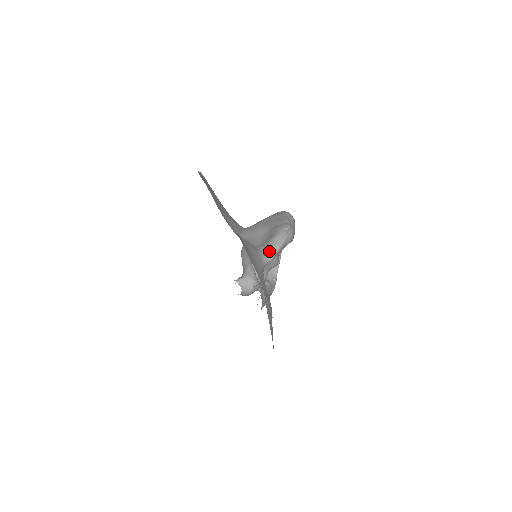
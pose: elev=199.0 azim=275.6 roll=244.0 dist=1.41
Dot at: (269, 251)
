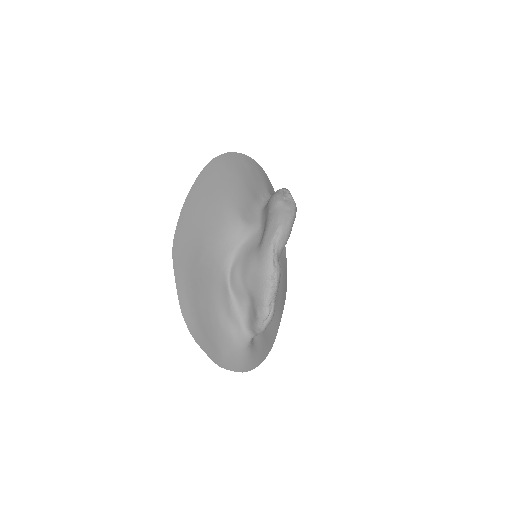
Dot at: (253, 333)
